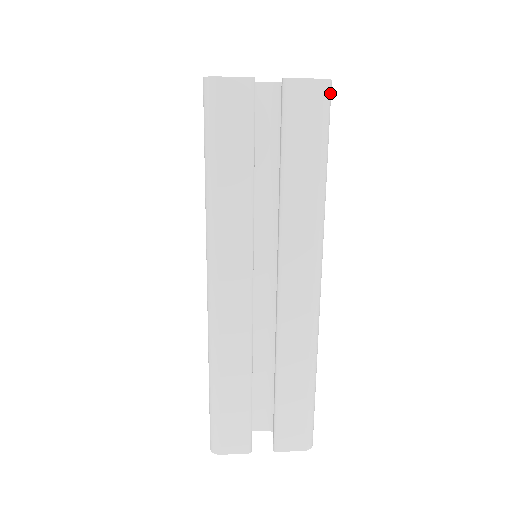
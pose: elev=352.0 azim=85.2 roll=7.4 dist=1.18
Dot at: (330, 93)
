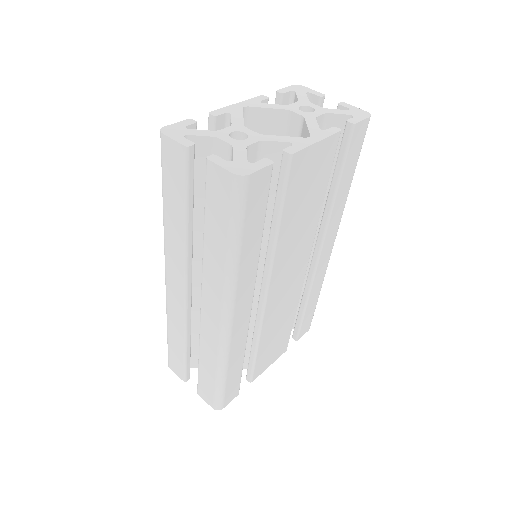
Dot at: (243, 186)
